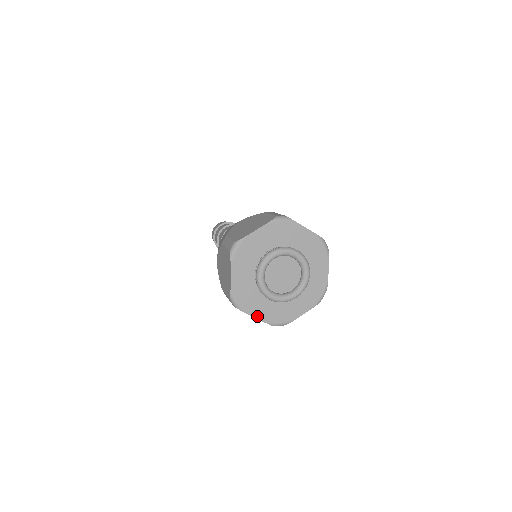
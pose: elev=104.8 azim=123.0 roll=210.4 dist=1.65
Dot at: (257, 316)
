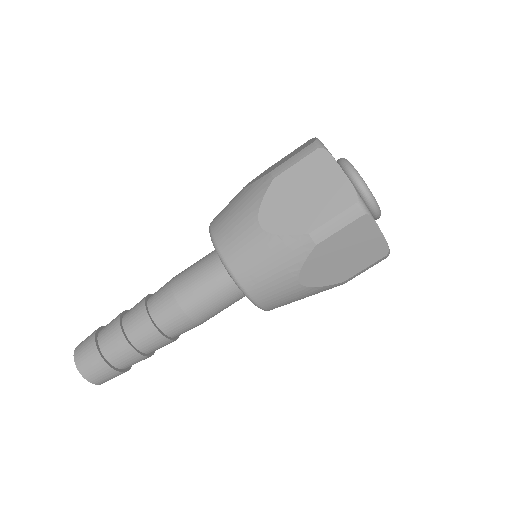
Dot at: (380, 230)
